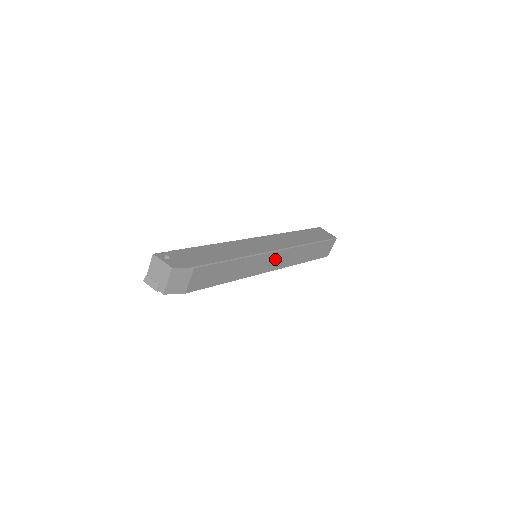
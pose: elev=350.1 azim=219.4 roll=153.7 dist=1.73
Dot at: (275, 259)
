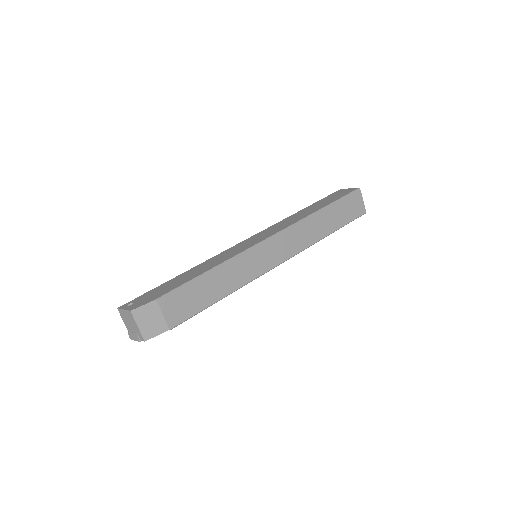
Dot at: (276, 247)
